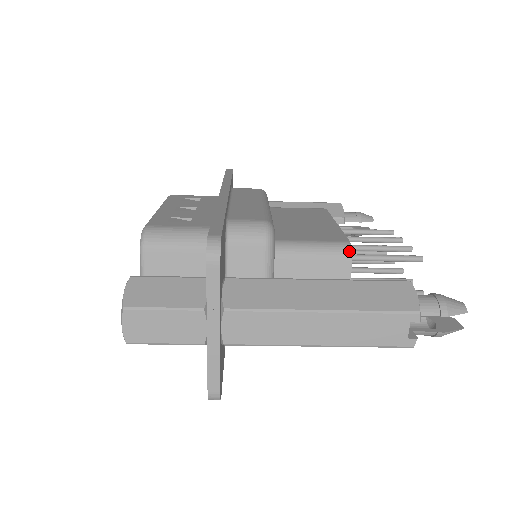
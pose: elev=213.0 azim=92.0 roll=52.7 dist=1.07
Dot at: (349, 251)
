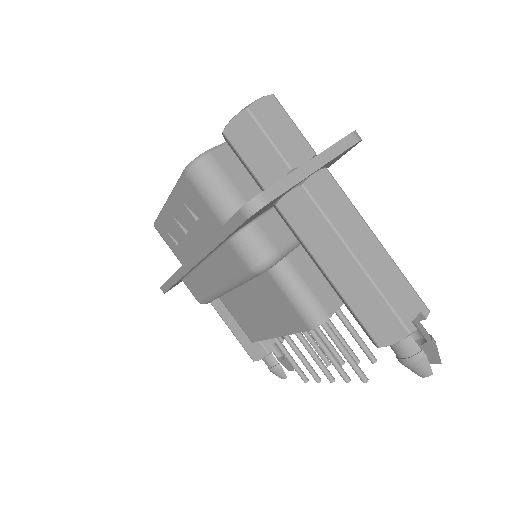
Dot at: occluded
